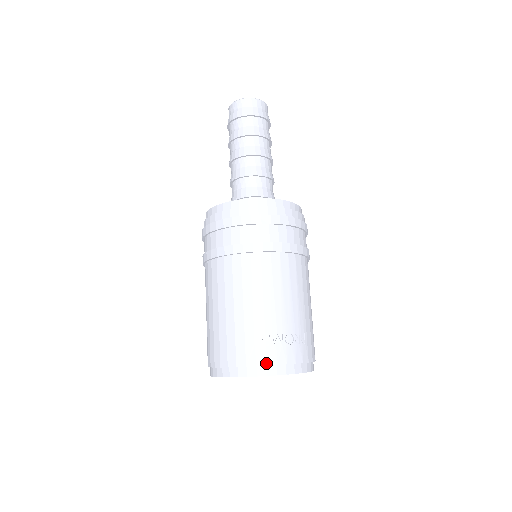
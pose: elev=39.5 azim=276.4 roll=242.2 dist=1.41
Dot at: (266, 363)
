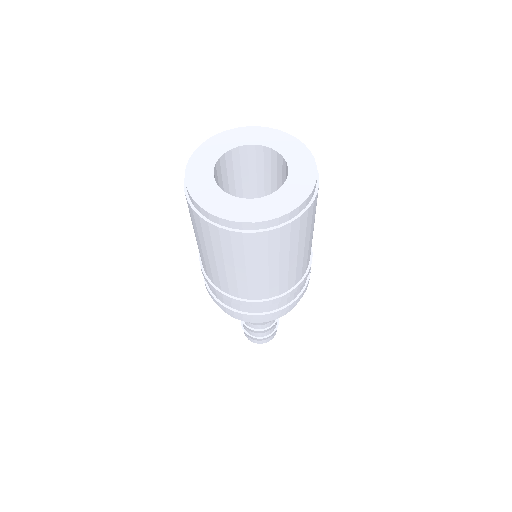
Dot at: occluded
